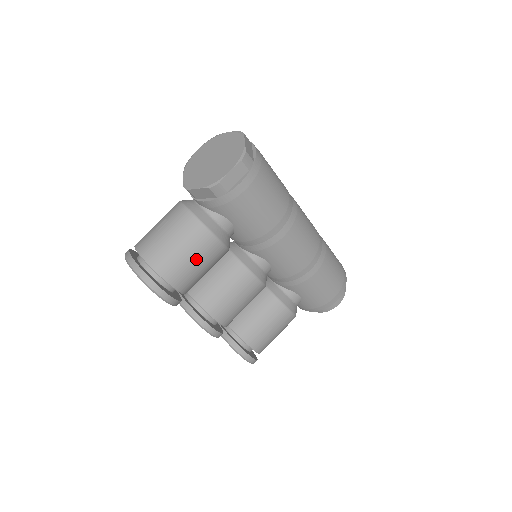
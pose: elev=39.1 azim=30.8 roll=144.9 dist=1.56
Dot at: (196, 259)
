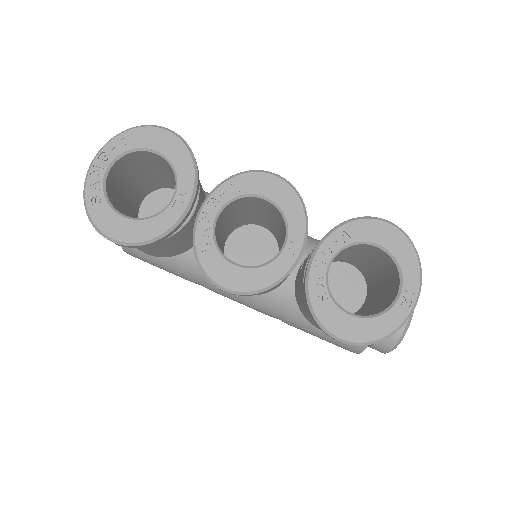
Dot at: occluded
